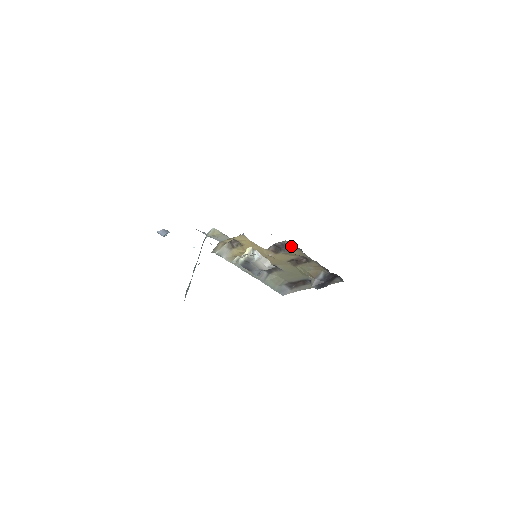
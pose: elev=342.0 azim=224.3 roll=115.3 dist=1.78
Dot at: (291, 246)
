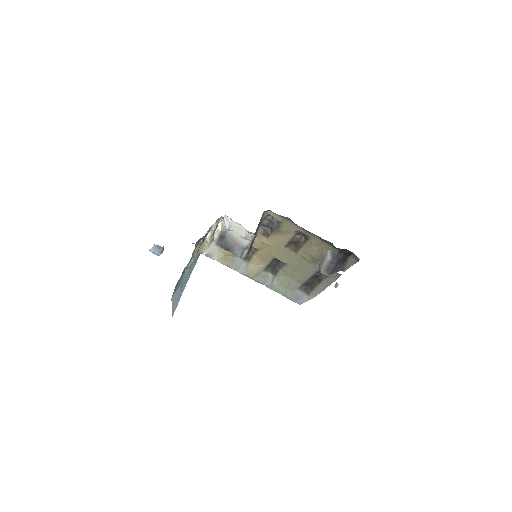
Dot at: (278, 218)
